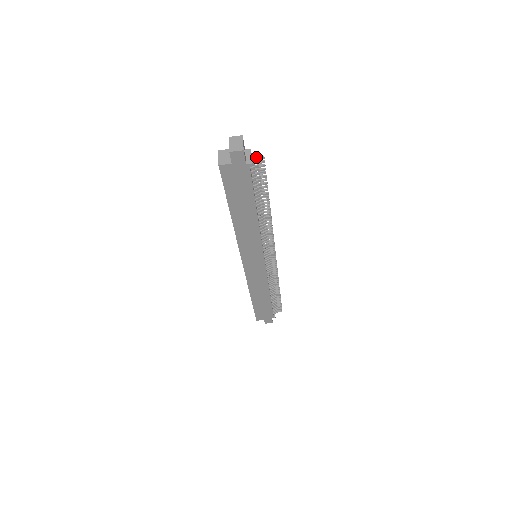
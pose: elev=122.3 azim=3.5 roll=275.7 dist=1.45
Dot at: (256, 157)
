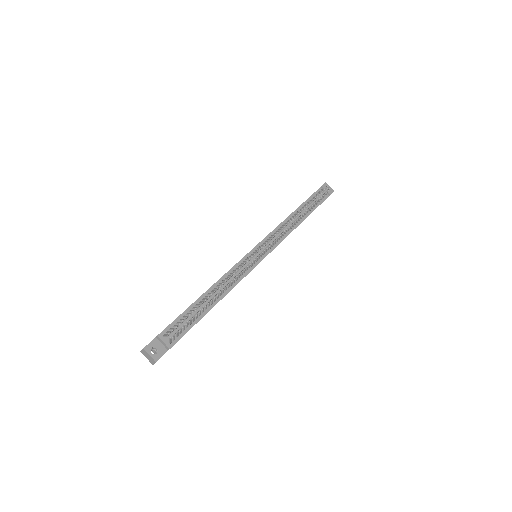
Dot at: (166, 336)
